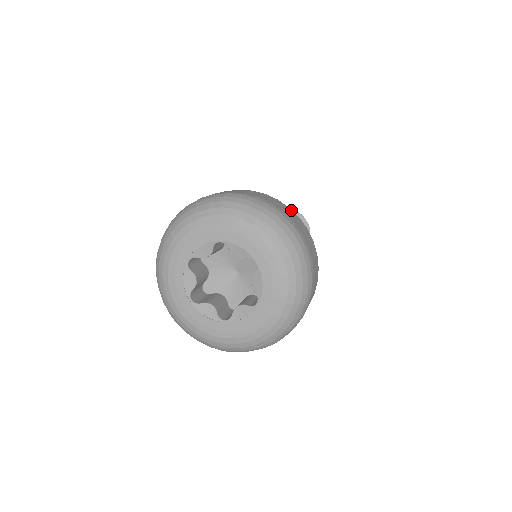
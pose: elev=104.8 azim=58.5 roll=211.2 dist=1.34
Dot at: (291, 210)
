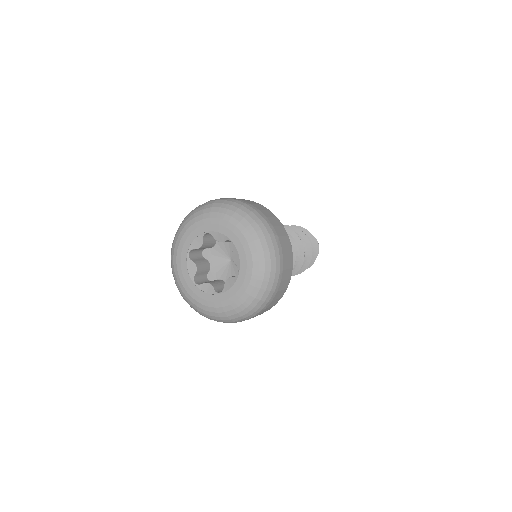
Dot at: (292, 259)
